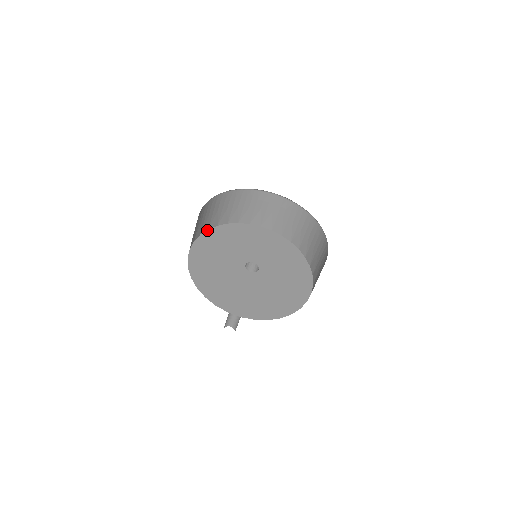
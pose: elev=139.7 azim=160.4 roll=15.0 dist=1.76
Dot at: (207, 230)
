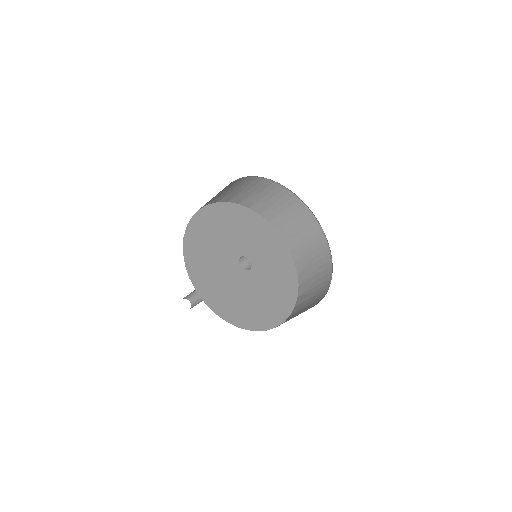
Dot at: (198, 210)
